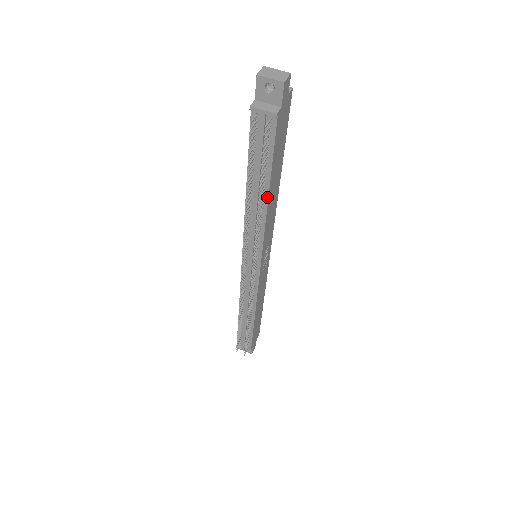
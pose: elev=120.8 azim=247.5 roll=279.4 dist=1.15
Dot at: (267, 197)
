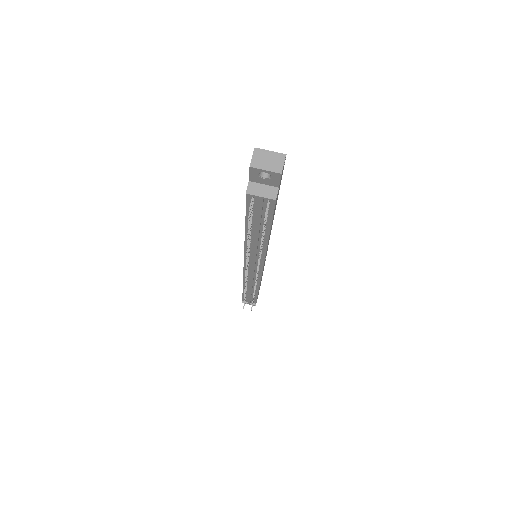
Dot at: (267, 238)
